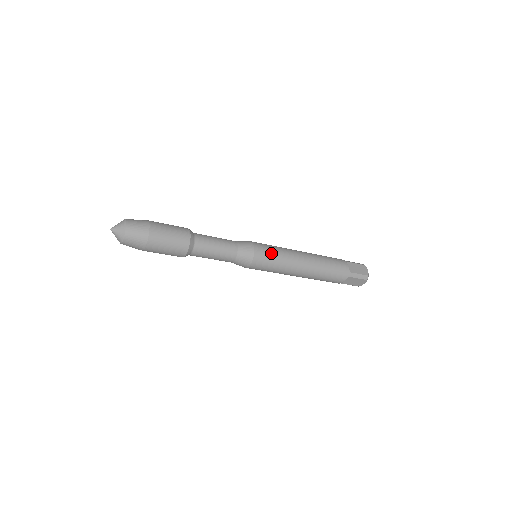
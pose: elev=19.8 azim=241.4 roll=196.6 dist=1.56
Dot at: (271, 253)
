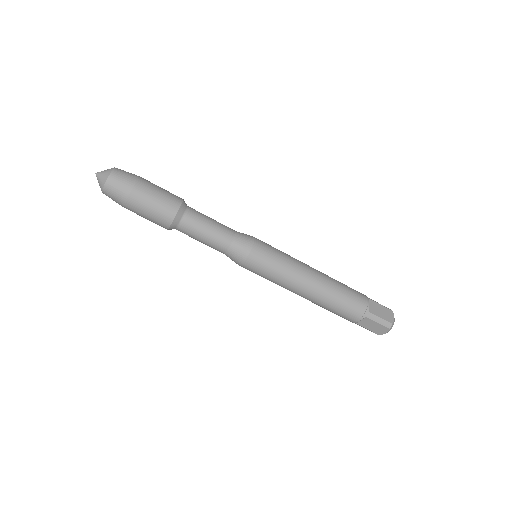
Dot at: (273, 256)
